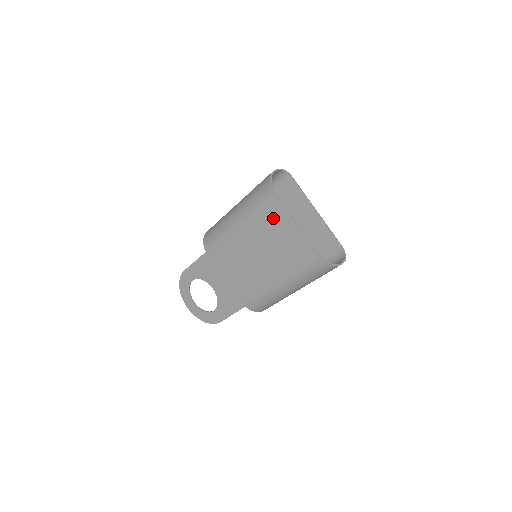
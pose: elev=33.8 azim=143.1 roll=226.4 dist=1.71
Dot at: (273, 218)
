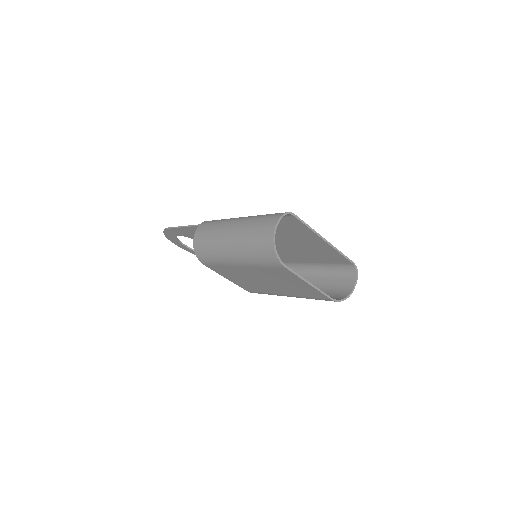
Dot at: (281, 274)
